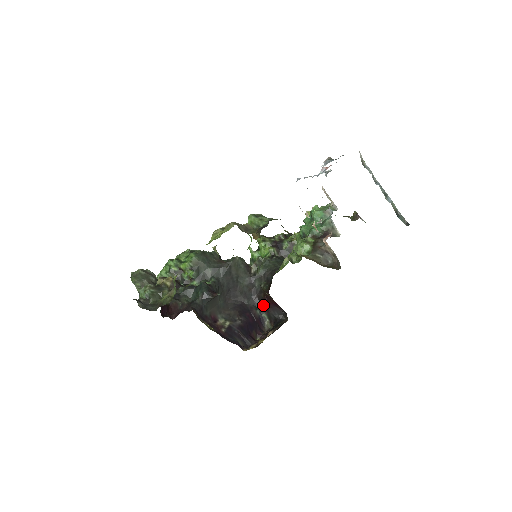
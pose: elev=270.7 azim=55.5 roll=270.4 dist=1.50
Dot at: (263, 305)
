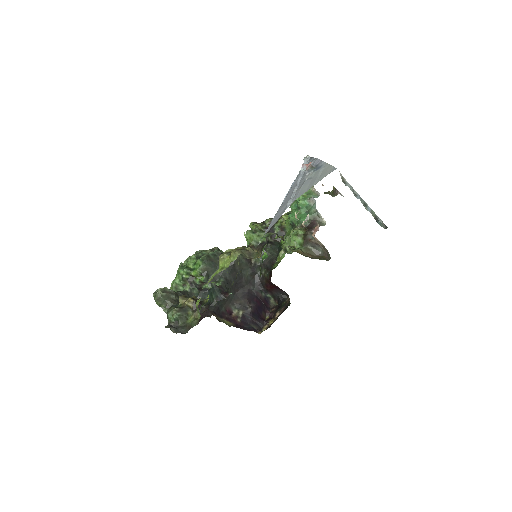
Dot at: (267, 289)
